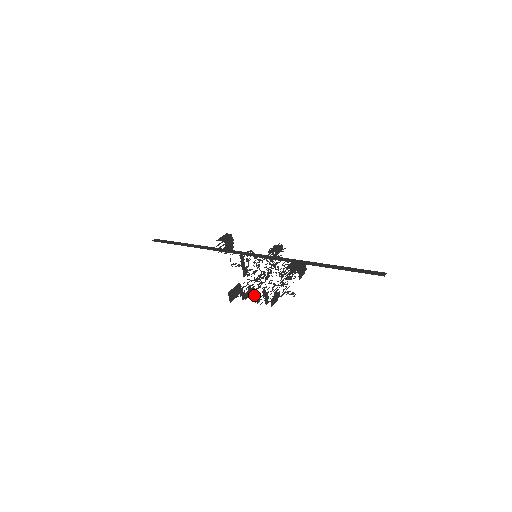
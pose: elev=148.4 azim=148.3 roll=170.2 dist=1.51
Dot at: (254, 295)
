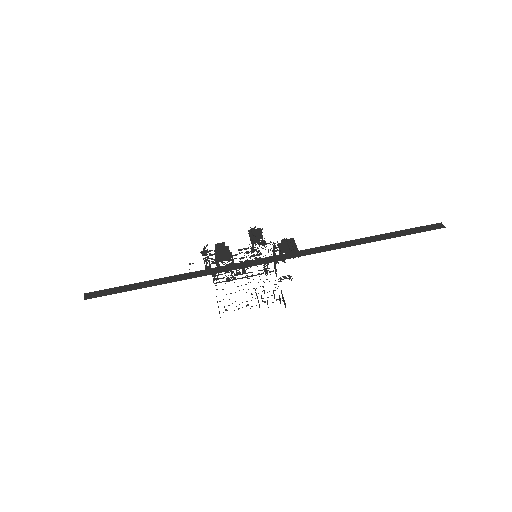
Dot at: occluded
